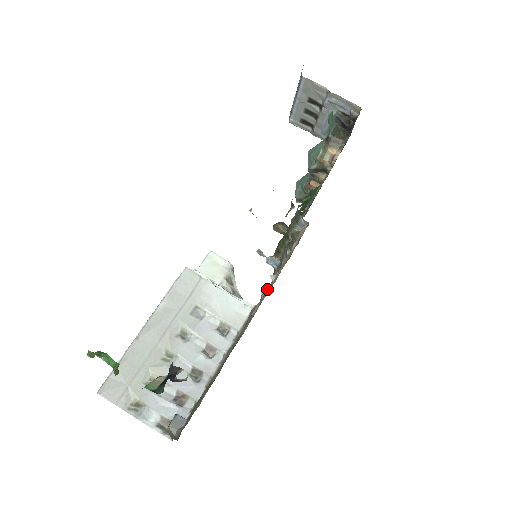
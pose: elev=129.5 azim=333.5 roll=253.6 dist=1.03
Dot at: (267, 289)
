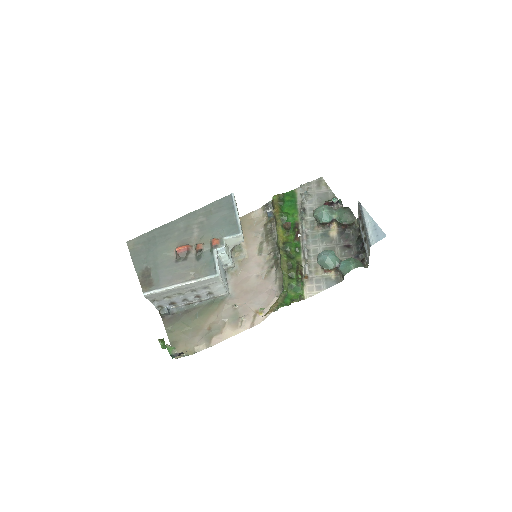
Dot at: (239, 301)
